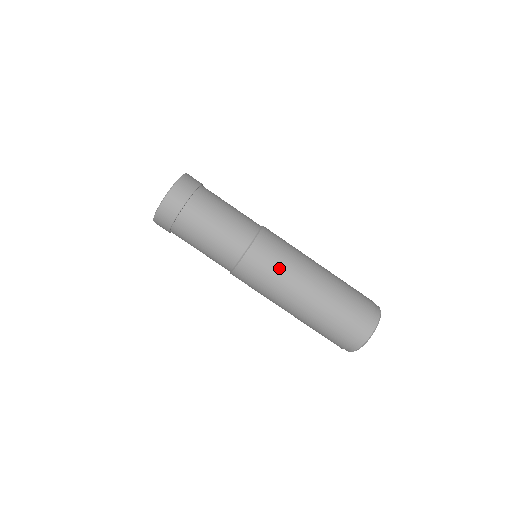
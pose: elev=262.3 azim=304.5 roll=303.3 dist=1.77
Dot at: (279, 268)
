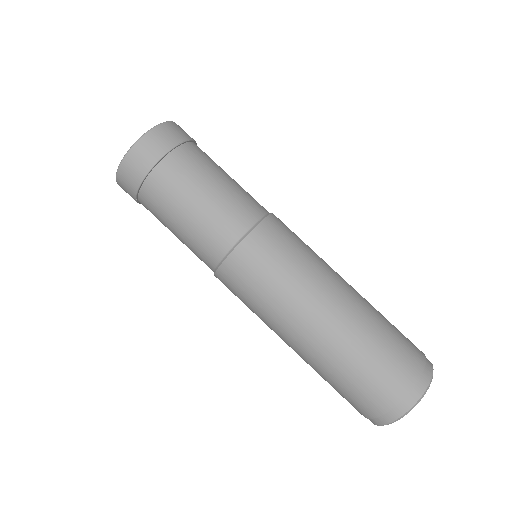
Dot at: (307, 250)
